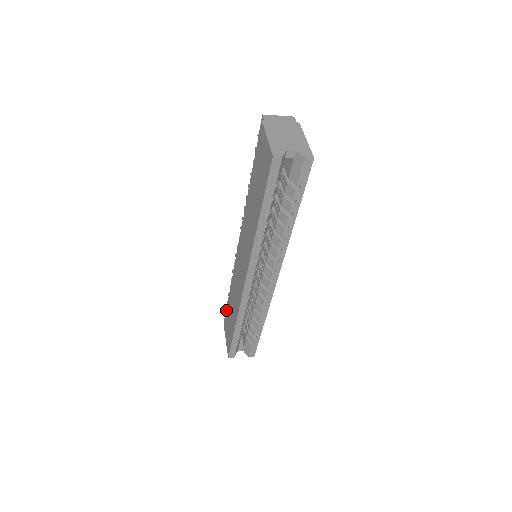
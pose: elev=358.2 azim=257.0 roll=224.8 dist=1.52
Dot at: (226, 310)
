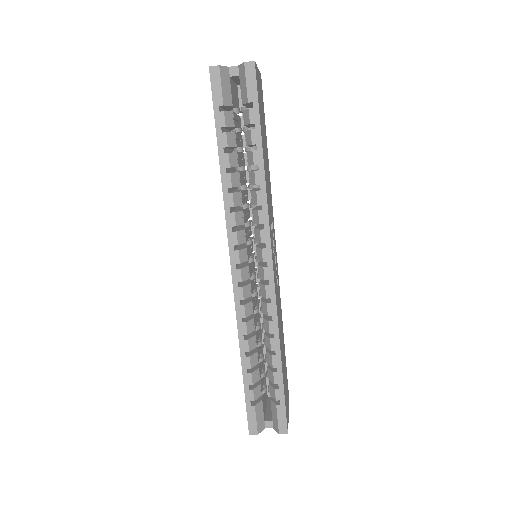
Dot at: occluded
